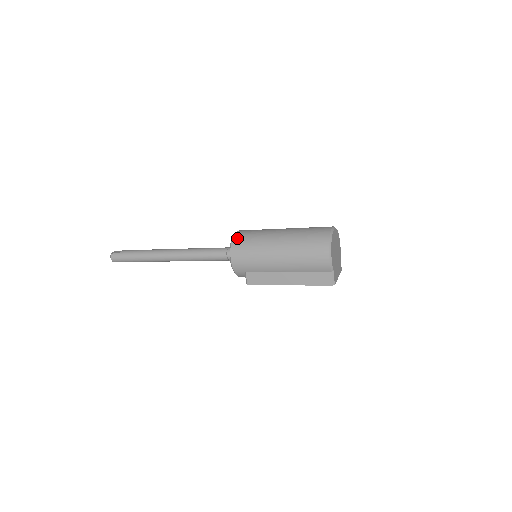
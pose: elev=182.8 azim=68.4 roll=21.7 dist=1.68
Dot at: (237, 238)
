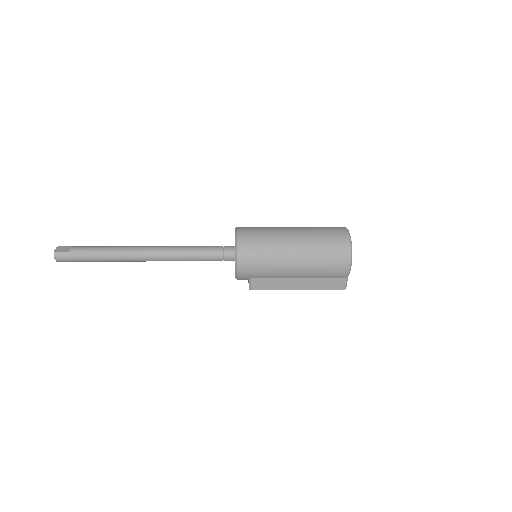
Dot at: (243, 242)
